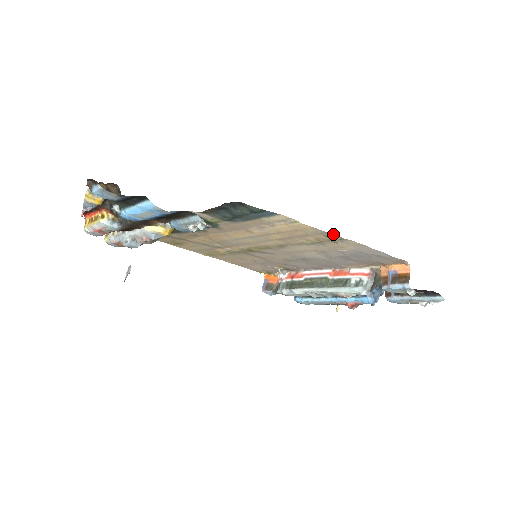
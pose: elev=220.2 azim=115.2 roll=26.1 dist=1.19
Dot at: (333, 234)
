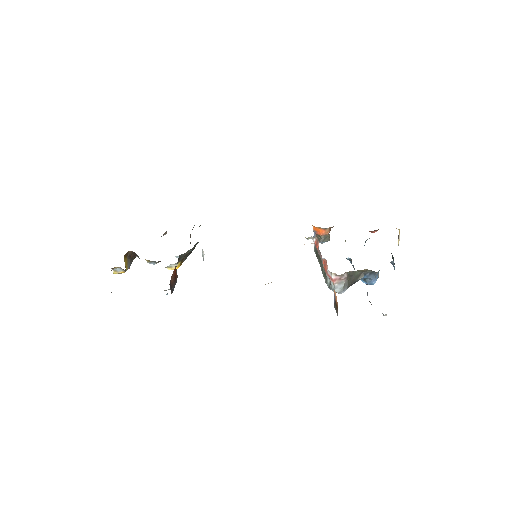
Dot at: occluded
